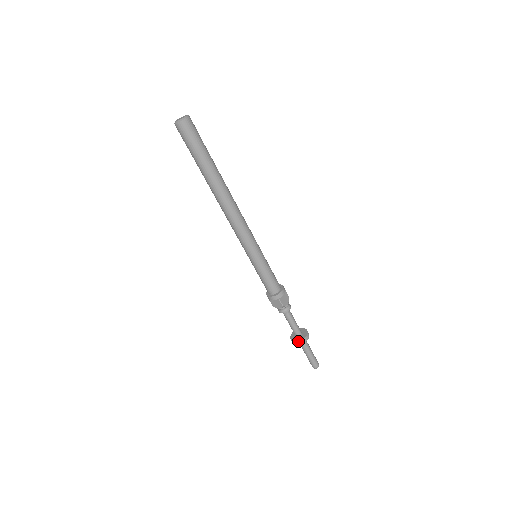
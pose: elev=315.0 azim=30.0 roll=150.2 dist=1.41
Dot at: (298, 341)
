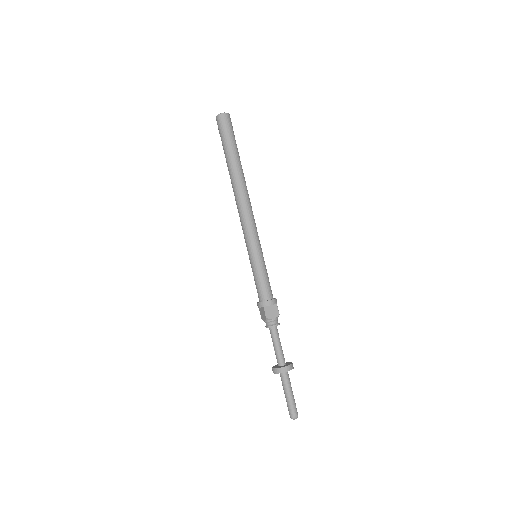
Dot at: (275, 368)
